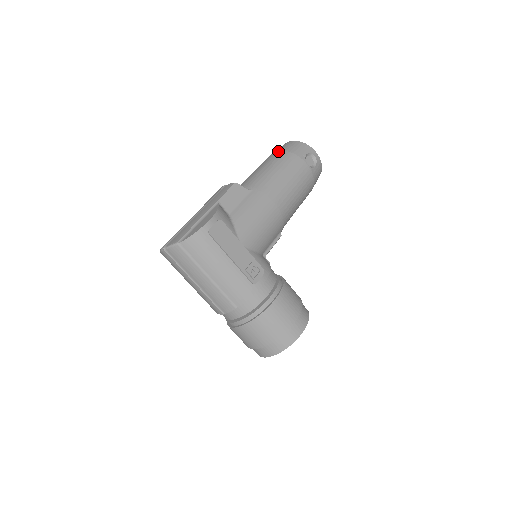
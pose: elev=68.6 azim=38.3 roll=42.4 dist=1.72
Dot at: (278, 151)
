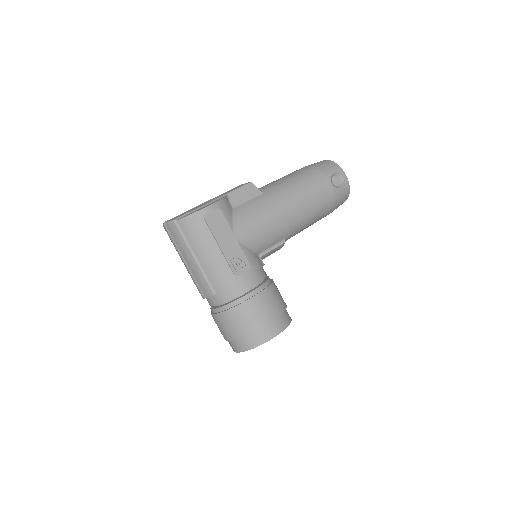
Dot at: (308, 165)
